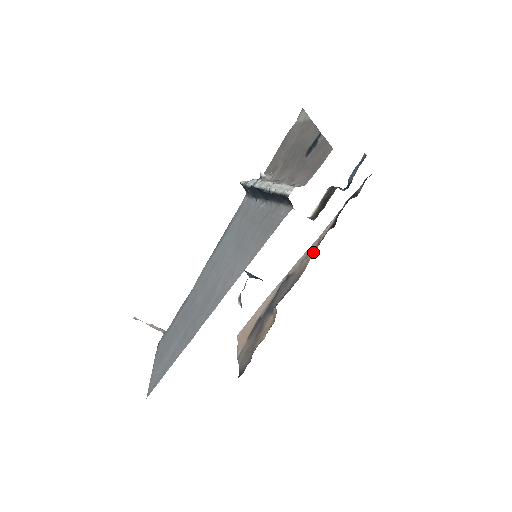
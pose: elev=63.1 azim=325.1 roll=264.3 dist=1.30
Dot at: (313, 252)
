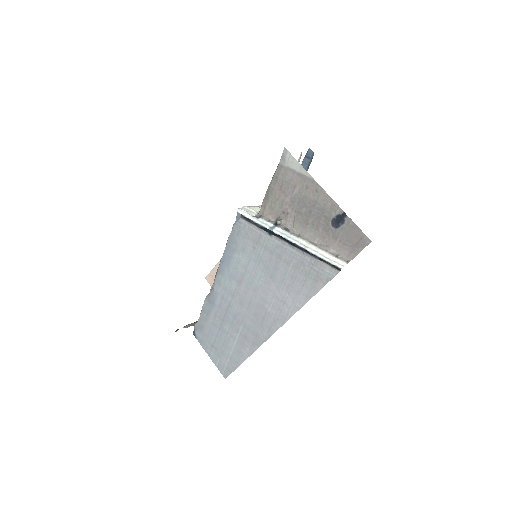
Dot at: occluded
